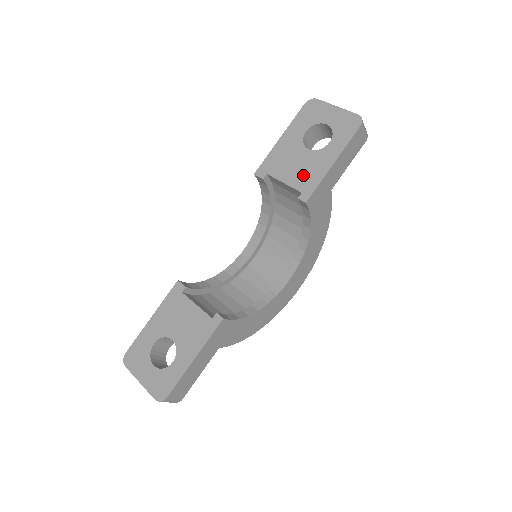
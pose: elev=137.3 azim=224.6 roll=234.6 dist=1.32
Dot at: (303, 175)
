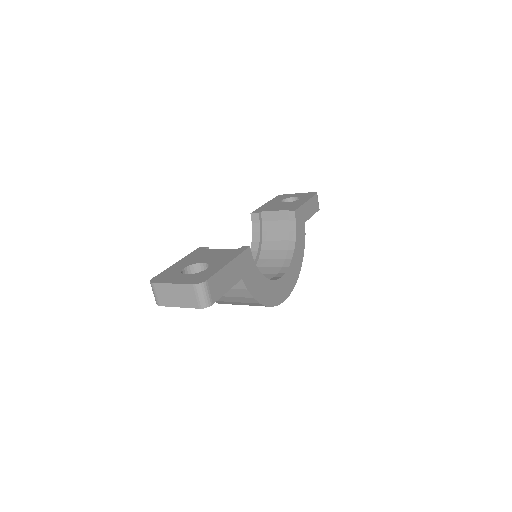
Dot at: (288, 207)
